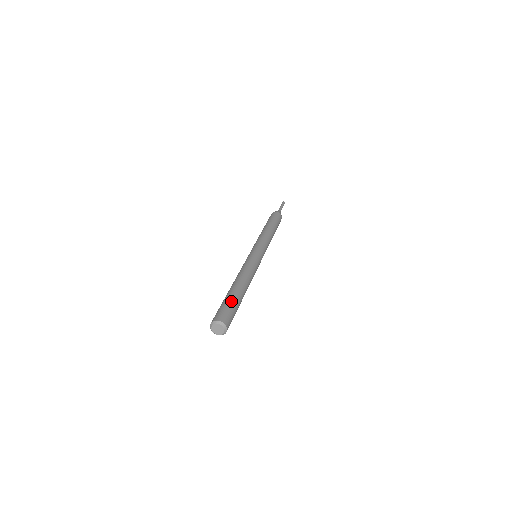
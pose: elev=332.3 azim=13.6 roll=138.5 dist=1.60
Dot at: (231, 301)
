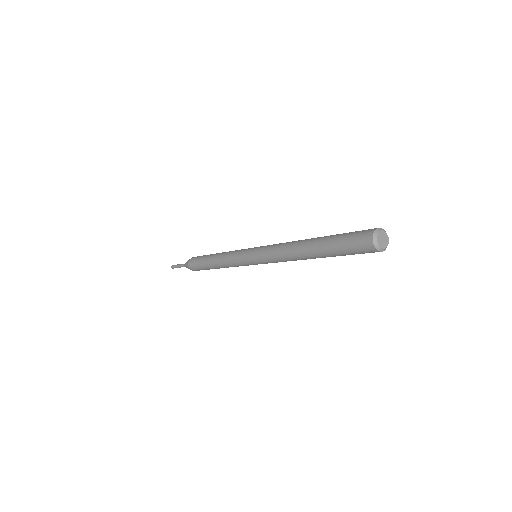
Dot at: occluded
